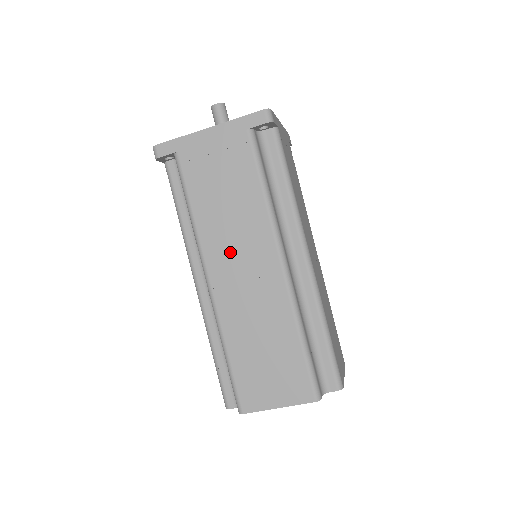
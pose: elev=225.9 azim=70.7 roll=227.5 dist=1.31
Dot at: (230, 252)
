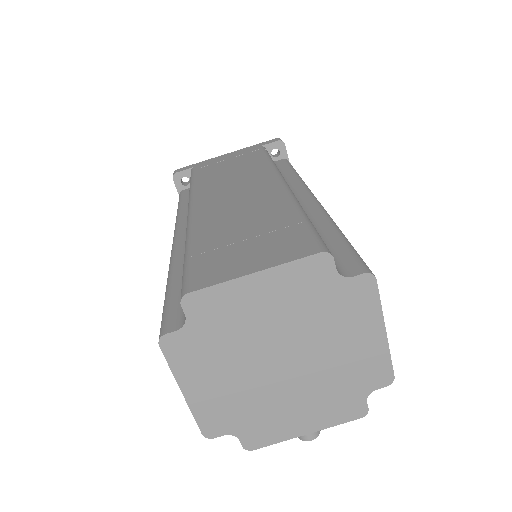
Dot at: (224, 189)
